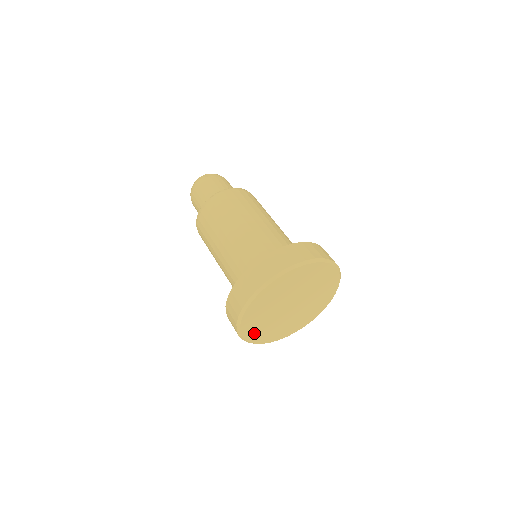
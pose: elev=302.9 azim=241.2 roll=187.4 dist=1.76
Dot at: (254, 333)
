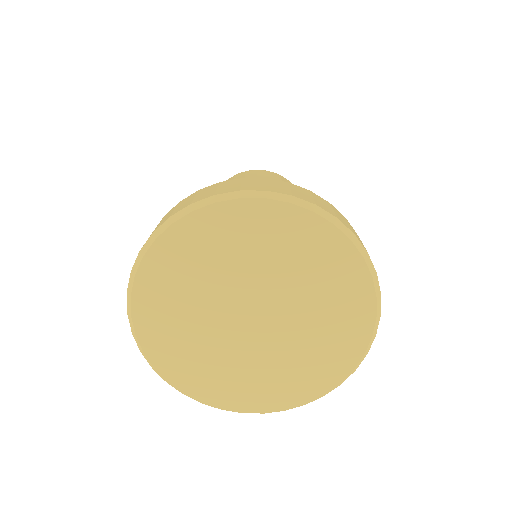
Dot at: (164, 344)
